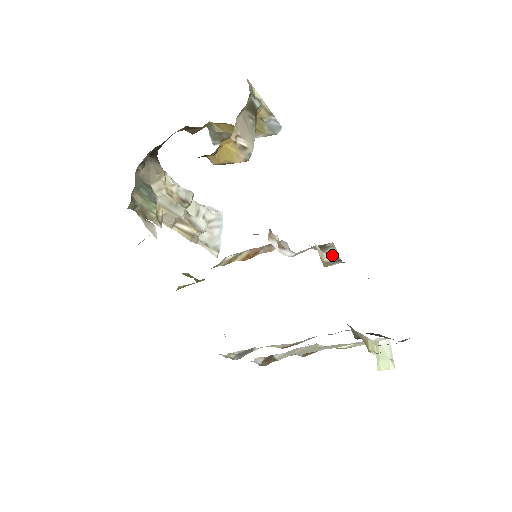
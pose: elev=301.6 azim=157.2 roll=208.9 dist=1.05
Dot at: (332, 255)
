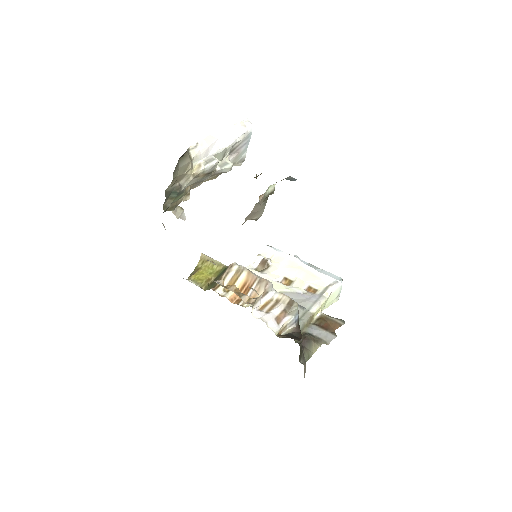
Dot at: (293, 315)
